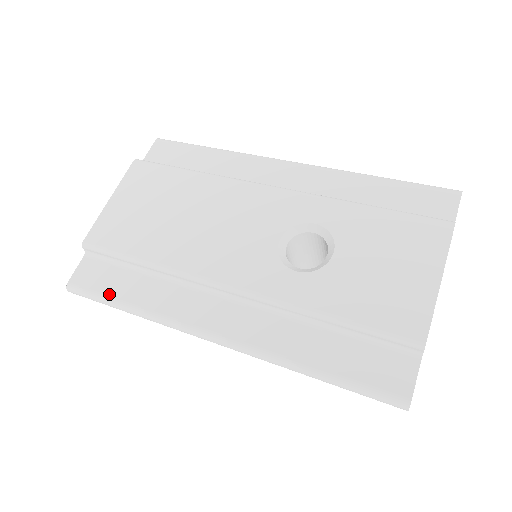
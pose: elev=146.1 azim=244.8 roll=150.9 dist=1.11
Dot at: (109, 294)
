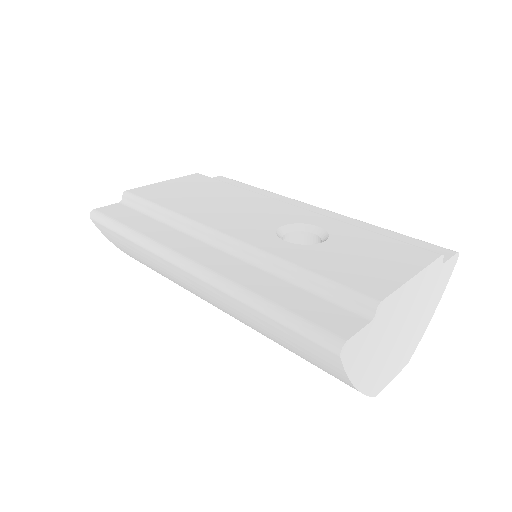
Dot at: (121, 221)
